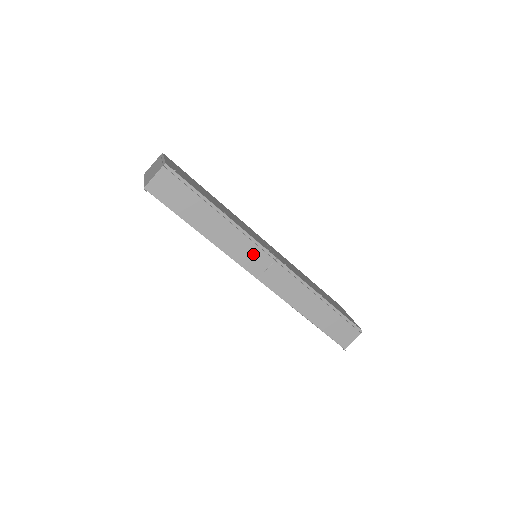
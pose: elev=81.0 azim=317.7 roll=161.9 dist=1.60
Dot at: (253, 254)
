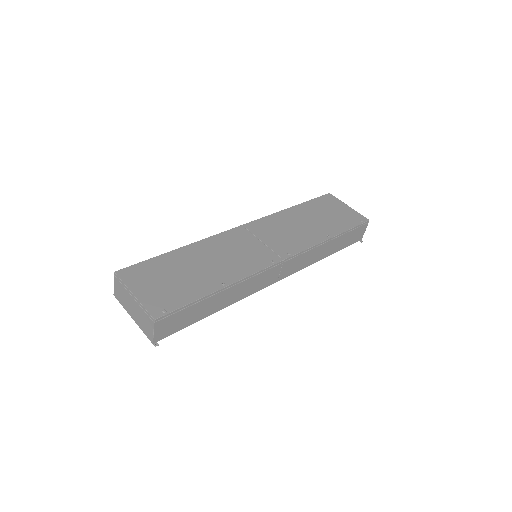
Dot at: (264, 277)
